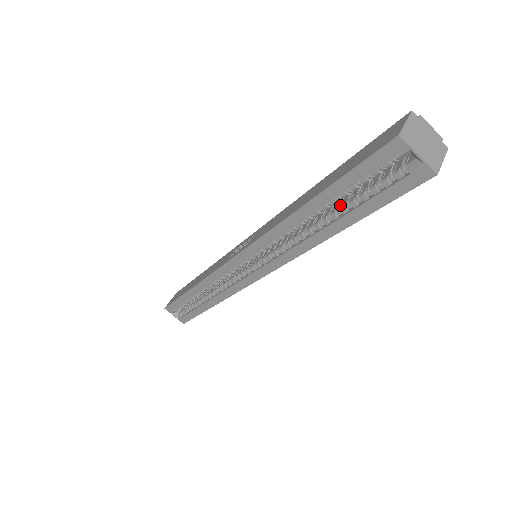
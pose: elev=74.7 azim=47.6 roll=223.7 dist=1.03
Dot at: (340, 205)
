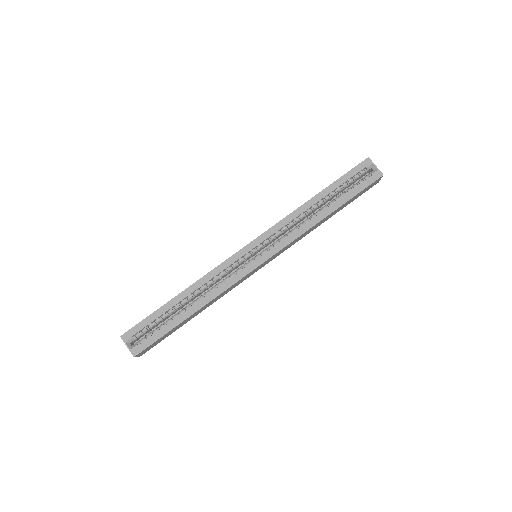
Dot at: (333, 200)
